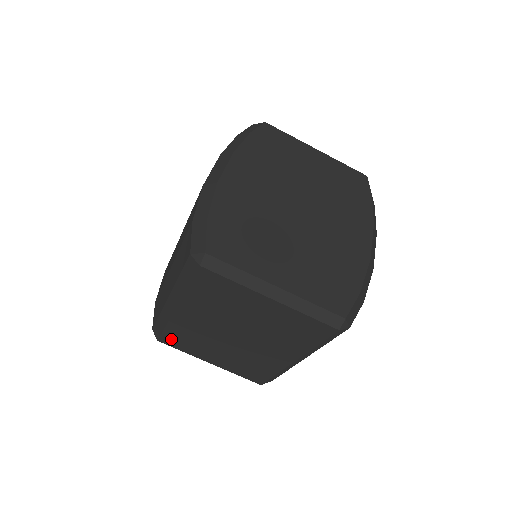
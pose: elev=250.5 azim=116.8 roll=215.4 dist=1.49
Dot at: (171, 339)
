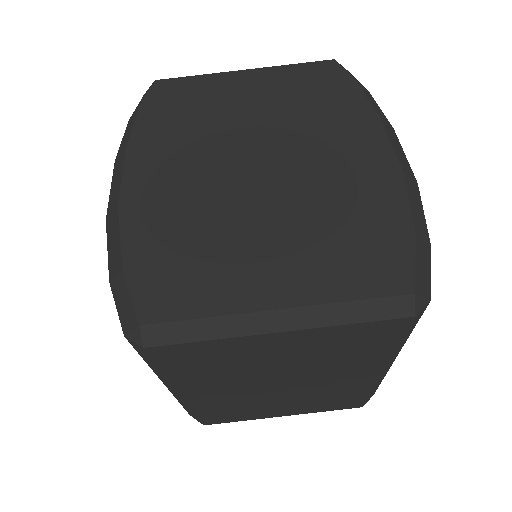
Dot at: (215, 418)
